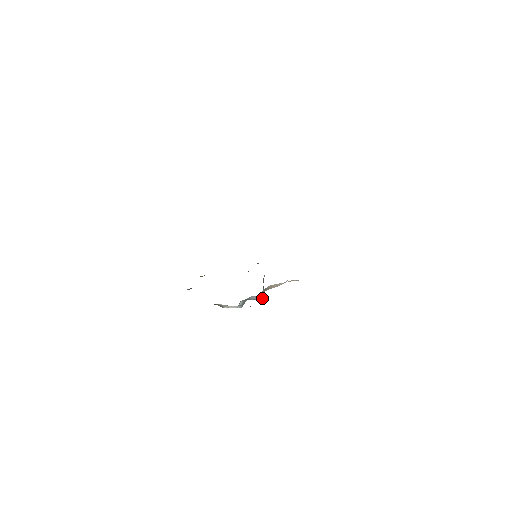
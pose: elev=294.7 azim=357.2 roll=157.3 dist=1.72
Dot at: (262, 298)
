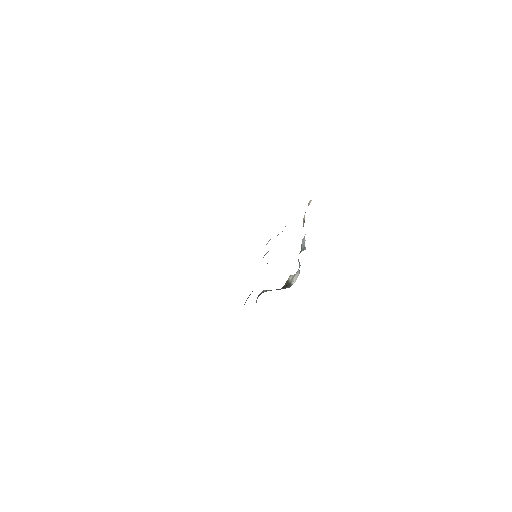
Dot at: (304, 246)
